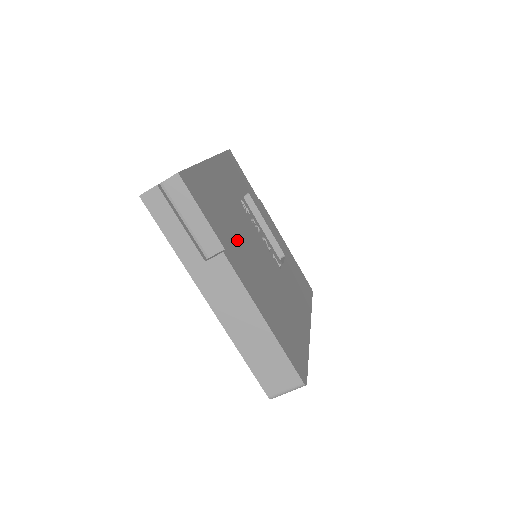
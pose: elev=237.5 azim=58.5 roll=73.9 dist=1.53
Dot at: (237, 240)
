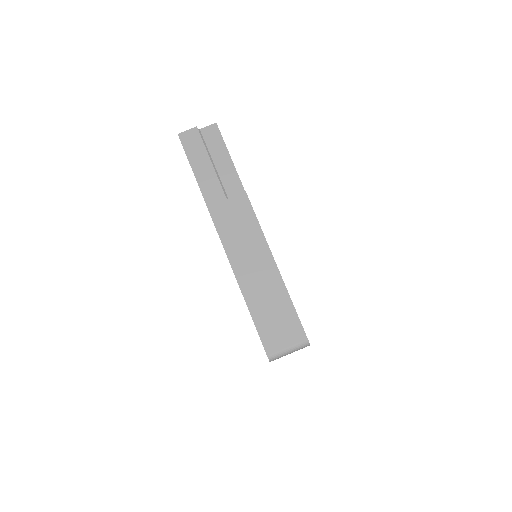
Dot at: occluded
